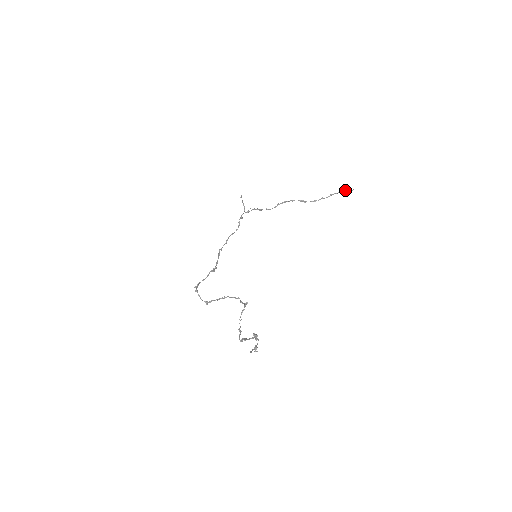
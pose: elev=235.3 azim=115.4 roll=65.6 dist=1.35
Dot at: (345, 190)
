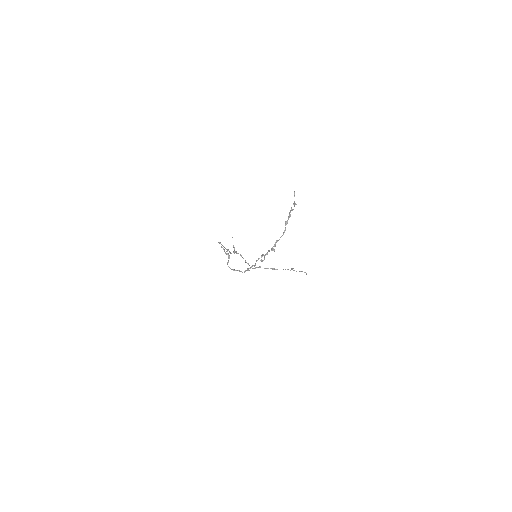
Dot at: (301, 271)
